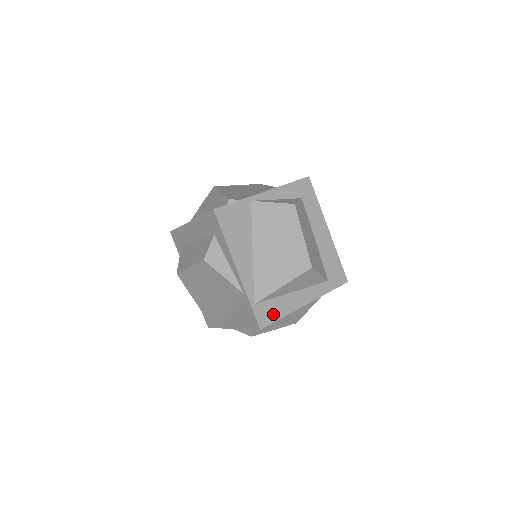
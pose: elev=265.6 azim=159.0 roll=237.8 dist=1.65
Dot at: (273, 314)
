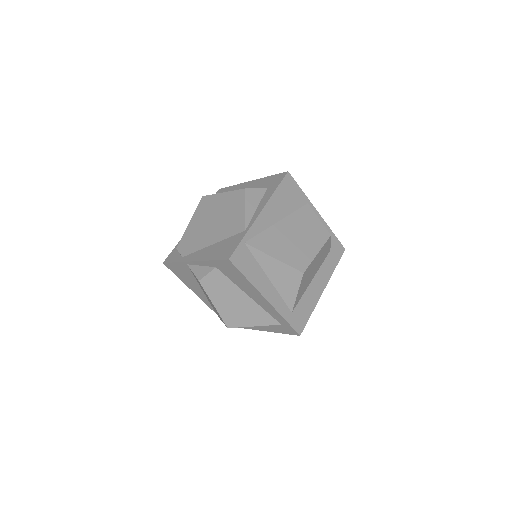
Dot at: (245, 267)
